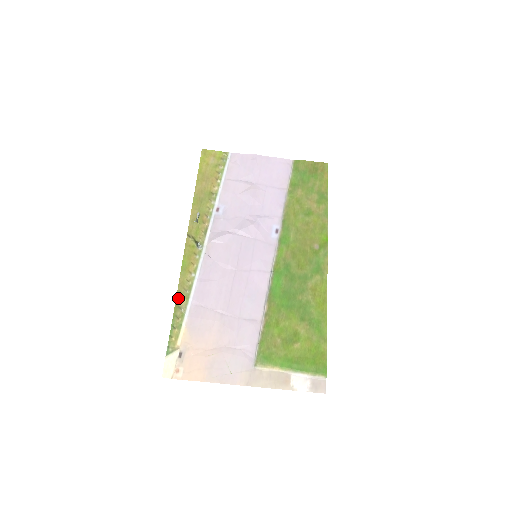
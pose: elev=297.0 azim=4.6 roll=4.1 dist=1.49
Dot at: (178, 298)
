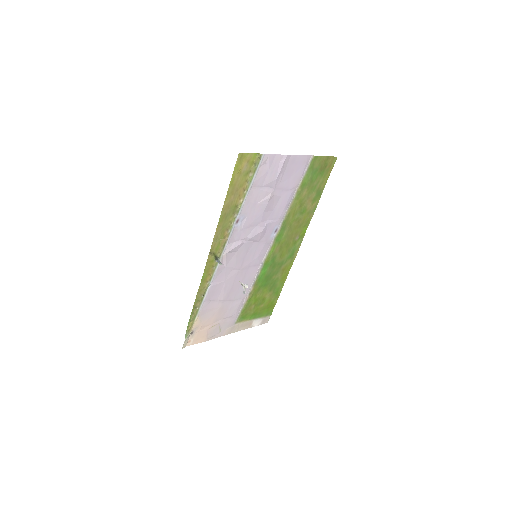
Dot at: (196, 302)
